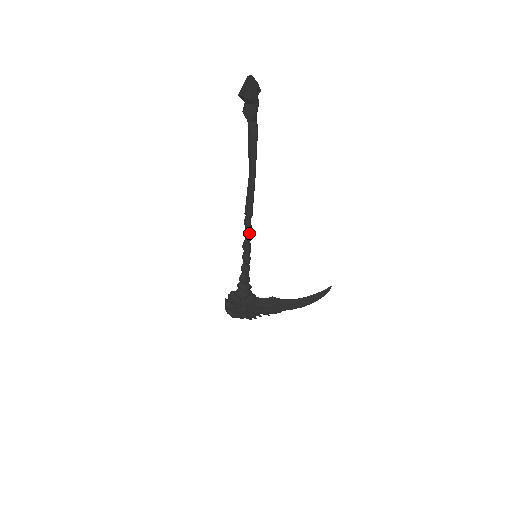
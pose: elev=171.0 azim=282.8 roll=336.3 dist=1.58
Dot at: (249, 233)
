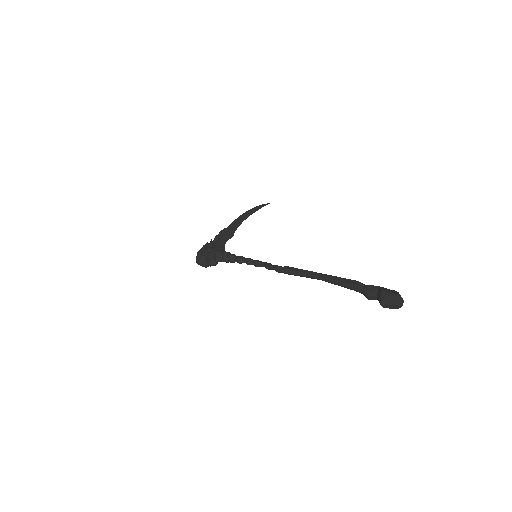
Dot at: occluded
